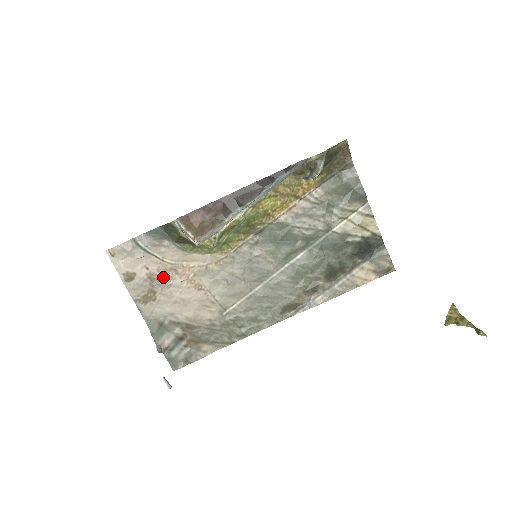
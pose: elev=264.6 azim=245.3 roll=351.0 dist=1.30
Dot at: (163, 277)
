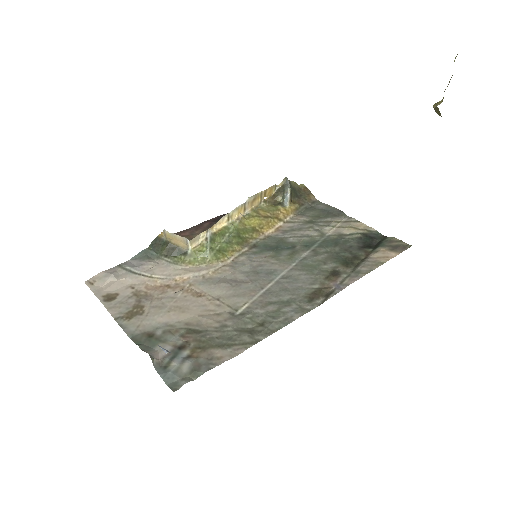
Dot at: (152, 293)
